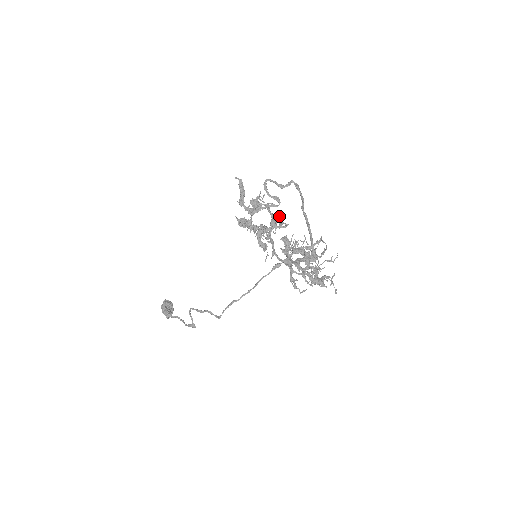
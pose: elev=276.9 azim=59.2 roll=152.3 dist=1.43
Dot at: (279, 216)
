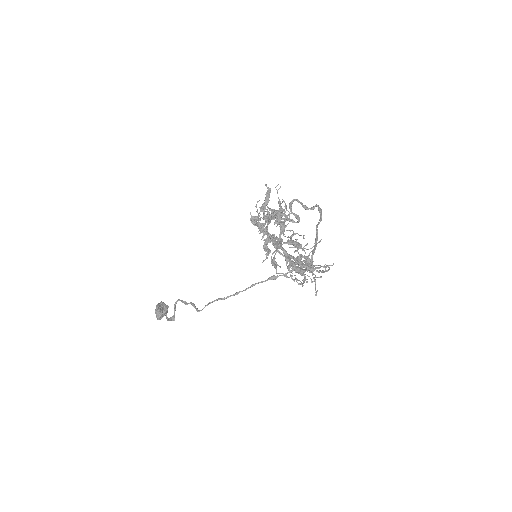
Dot at: occluded
